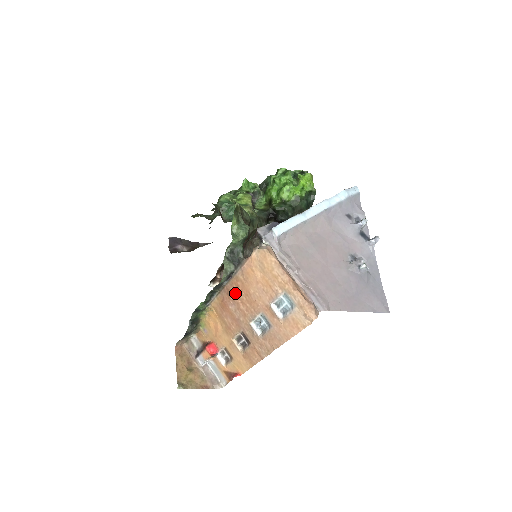
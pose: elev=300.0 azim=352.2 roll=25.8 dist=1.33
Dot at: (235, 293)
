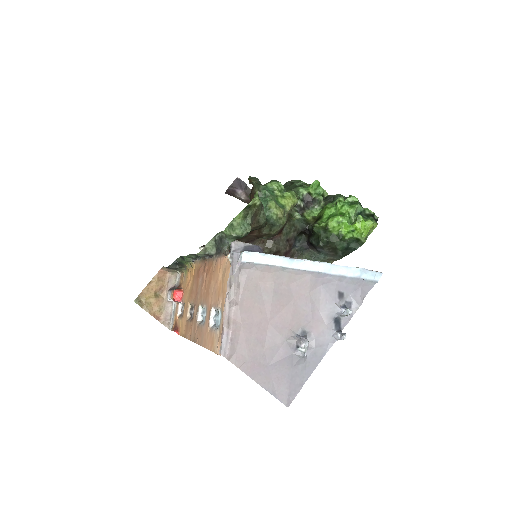
Dot at: (206, 272)
